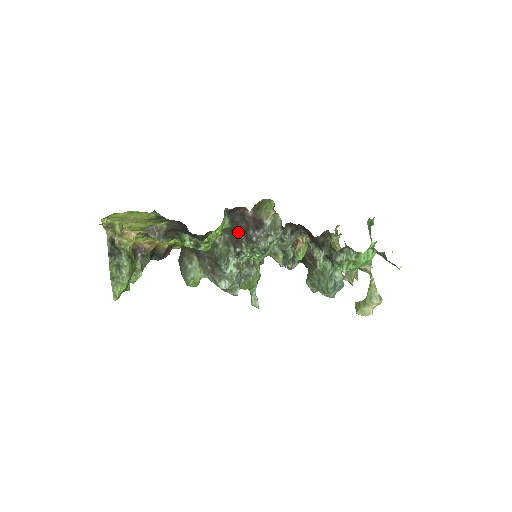
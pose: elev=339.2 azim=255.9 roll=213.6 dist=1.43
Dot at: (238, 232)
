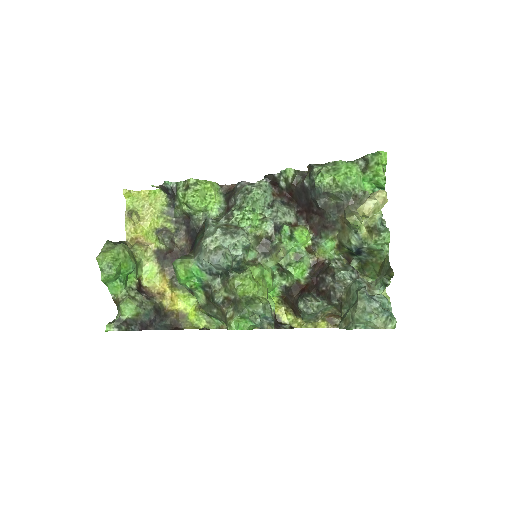
Dot at: (229, 200)
